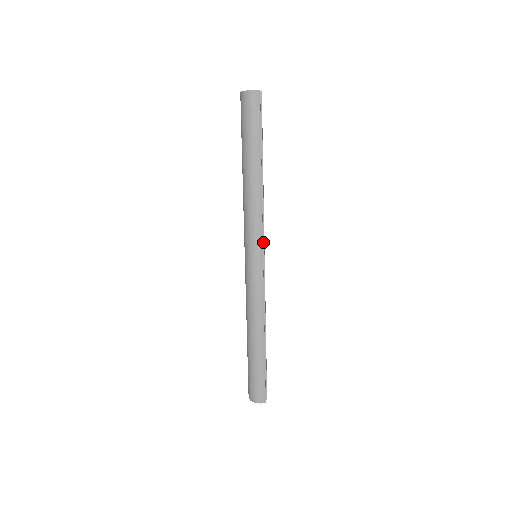
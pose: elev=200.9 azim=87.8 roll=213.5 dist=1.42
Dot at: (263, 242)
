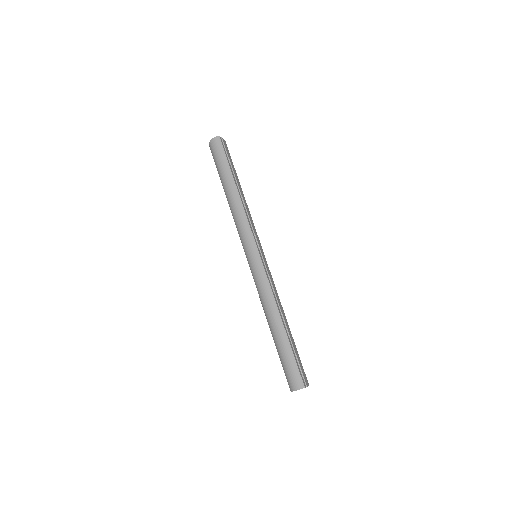
Dot at: (256, 241)
